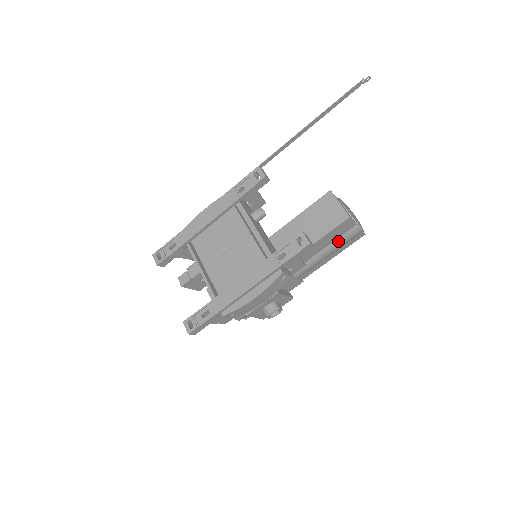
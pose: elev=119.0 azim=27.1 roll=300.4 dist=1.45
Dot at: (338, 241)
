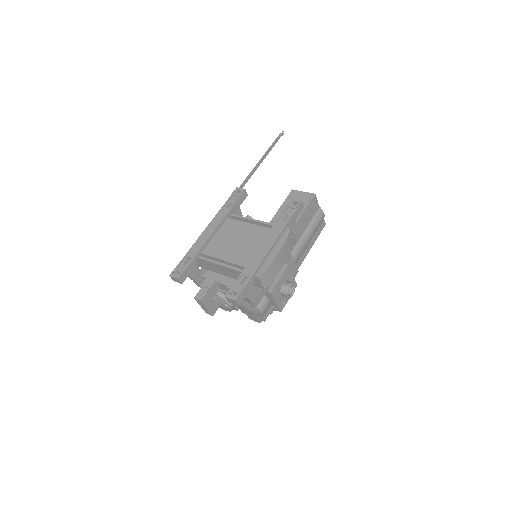
Dot at: (312, 223)
